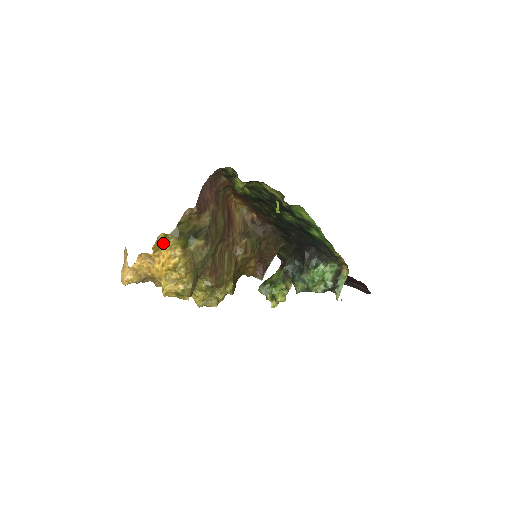
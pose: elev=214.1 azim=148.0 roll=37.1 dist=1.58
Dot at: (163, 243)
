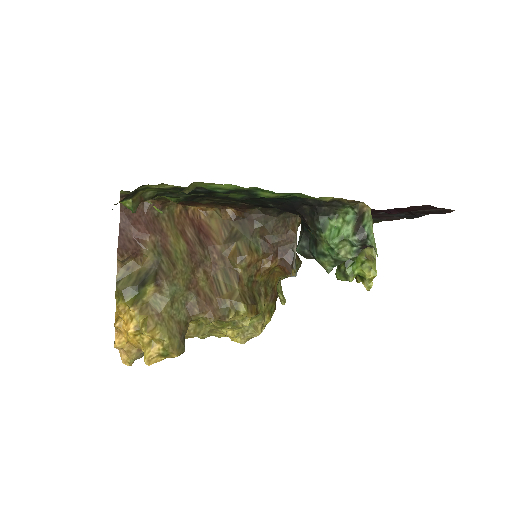
Dot at: occluded
